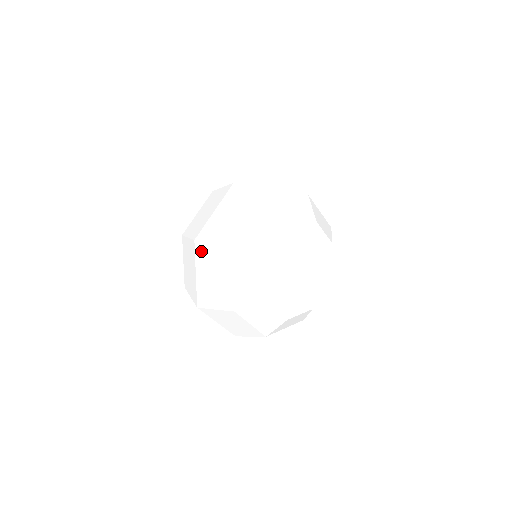
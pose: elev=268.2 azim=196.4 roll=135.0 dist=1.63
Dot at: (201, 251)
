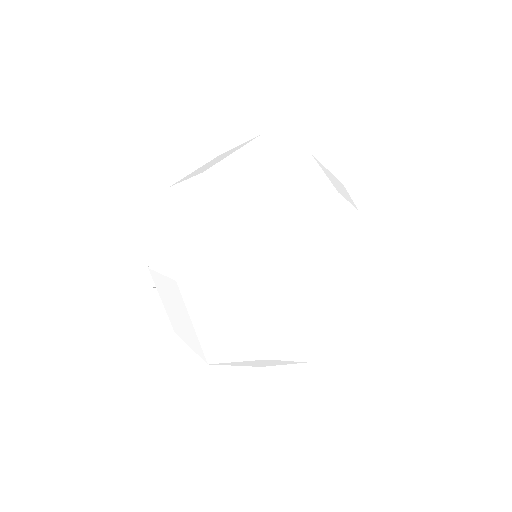
Dot at: (225, 364)
